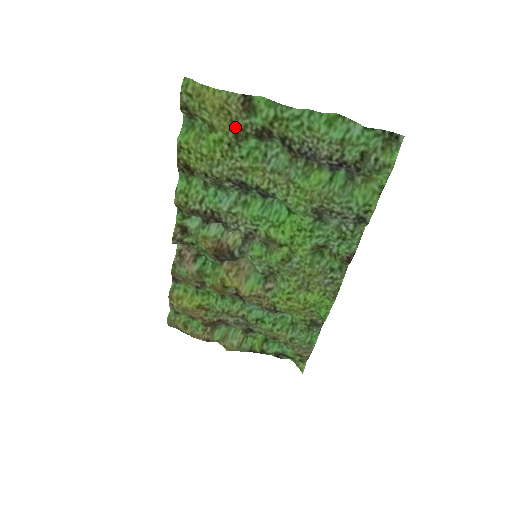
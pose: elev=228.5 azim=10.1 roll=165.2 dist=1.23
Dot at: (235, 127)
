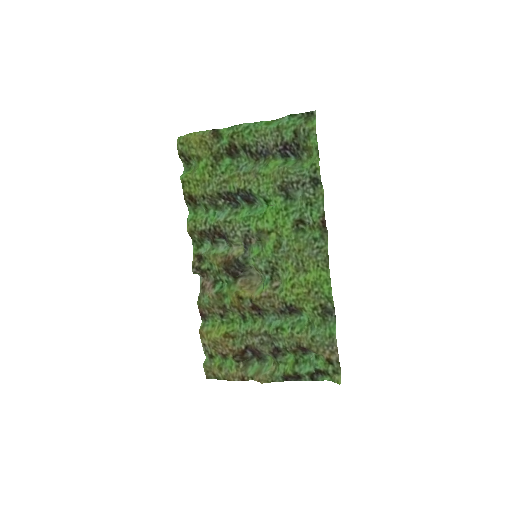
Dot at: (213, 152)
